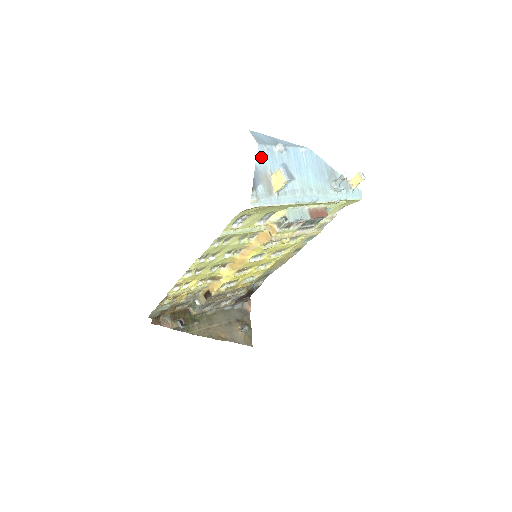
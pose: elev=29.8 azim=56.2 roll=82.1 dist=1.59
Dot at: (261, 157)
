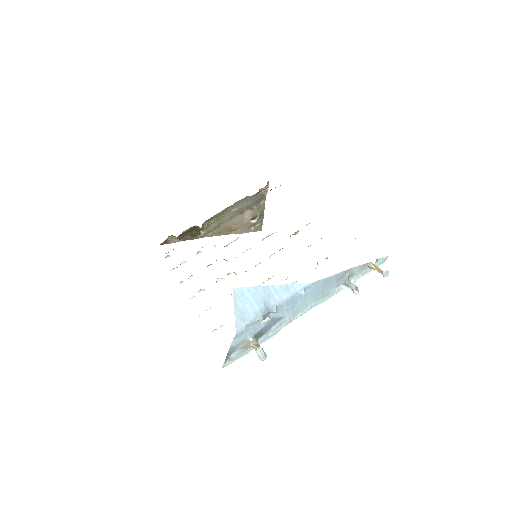
Dot at: (239, 337)
